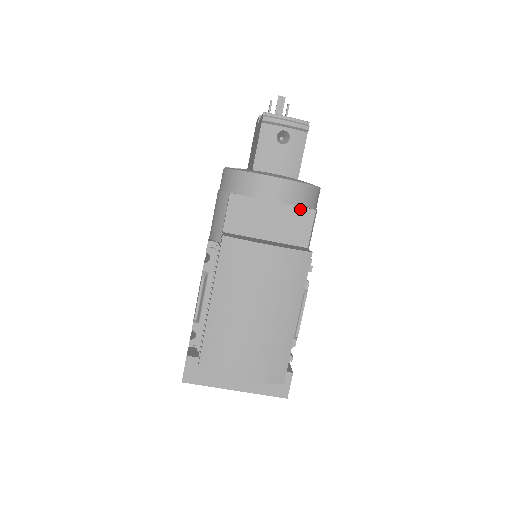
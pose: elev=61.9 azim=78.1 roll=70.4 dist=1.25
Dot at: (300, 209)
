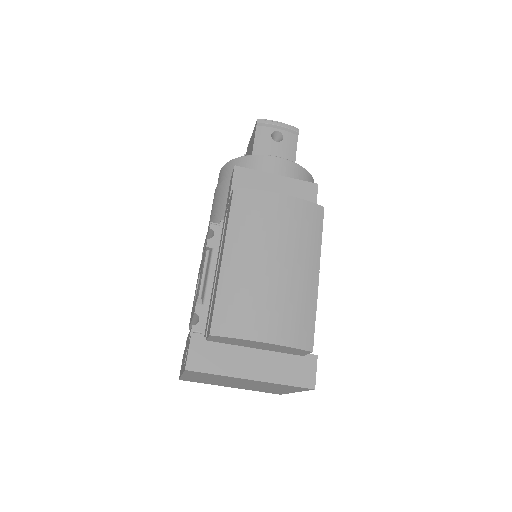
Dot at: (303, 183)
